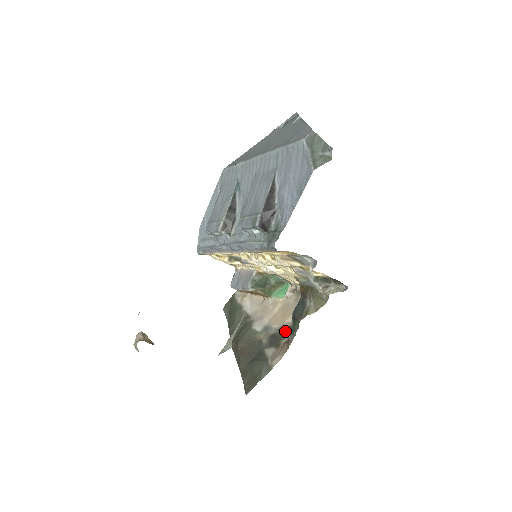
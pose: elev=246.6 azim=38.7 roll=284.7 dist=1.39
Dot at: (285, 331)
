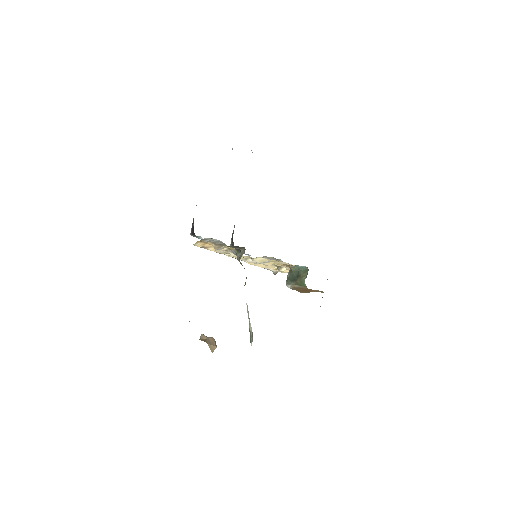
Dot at: occluded
